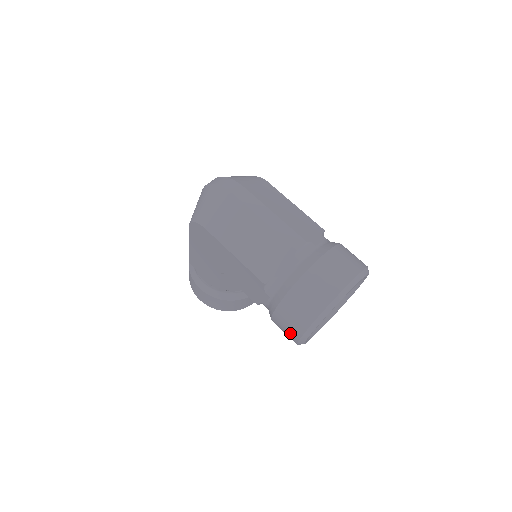
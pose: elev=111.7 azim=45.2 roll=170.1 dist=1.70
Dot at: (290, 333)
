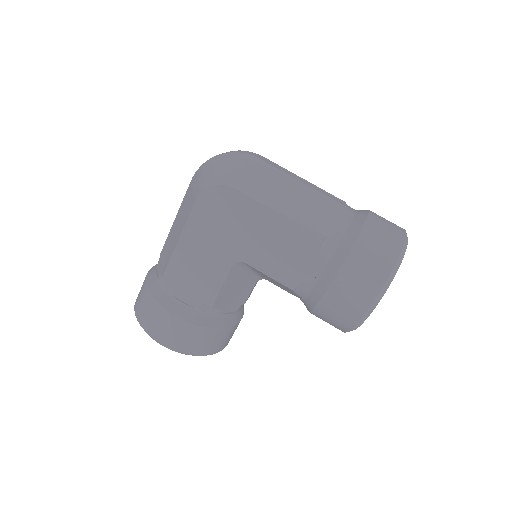
Dot at: (358, 299)
